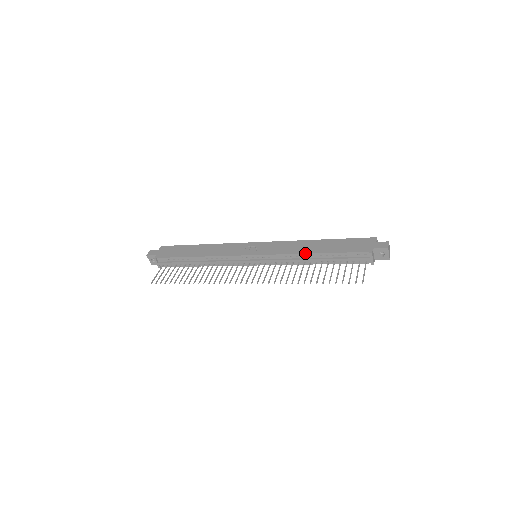
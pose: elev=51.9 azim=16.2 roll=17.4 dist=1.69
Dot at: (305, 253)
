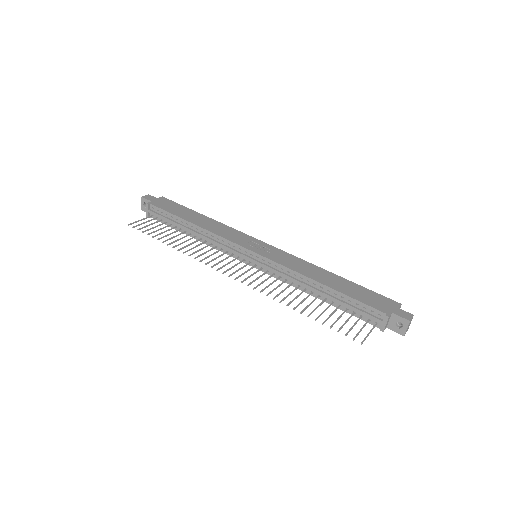
Dot at: (312, 278)
